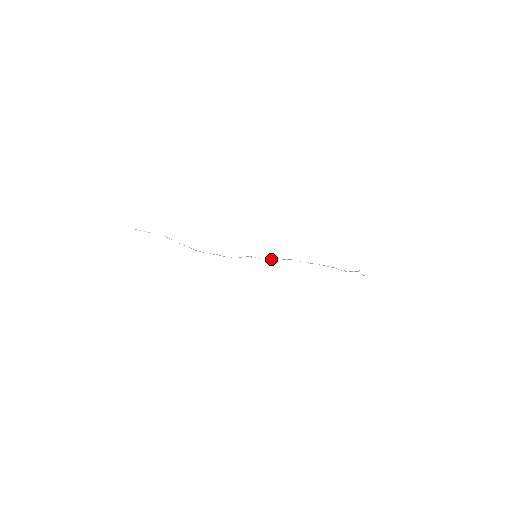
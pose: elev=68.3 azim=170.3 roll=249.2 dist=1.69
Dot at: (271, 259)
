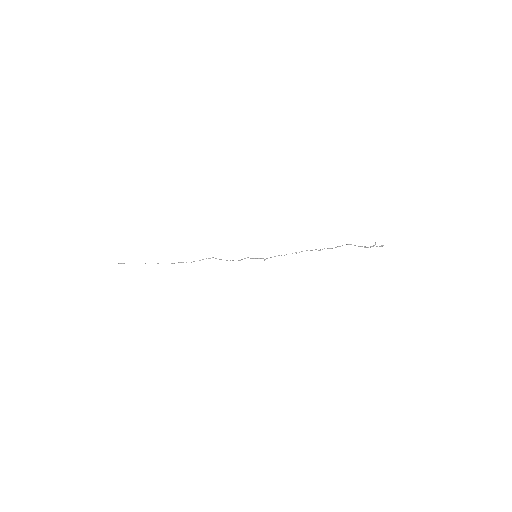
Dot at: occluded
